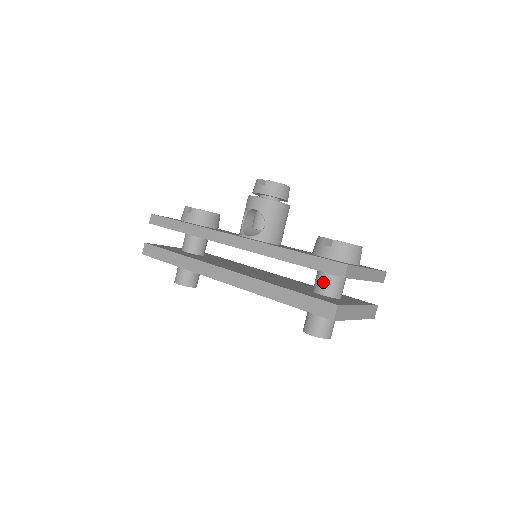
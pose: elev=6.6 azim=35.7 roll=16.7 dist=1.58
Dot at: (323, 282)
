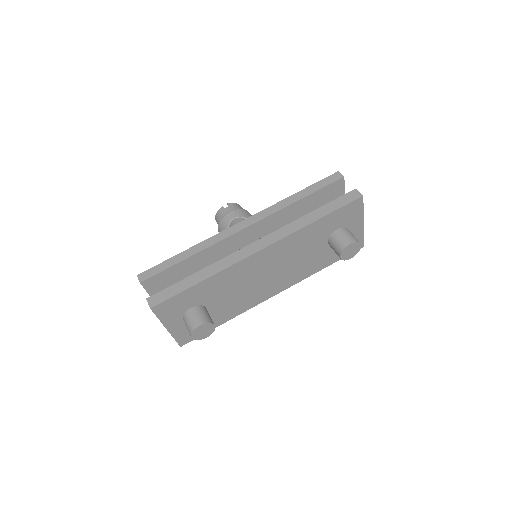
Dot at: occluded
